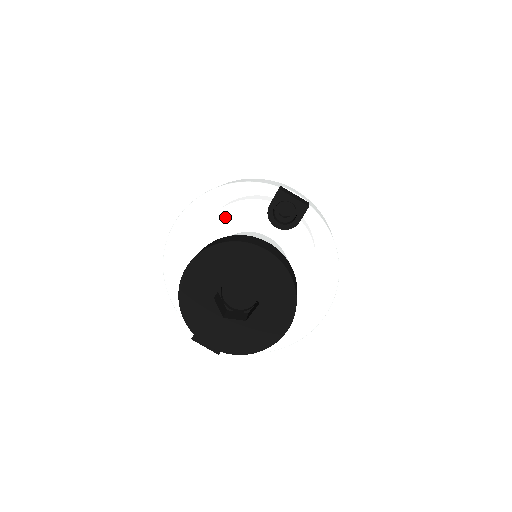
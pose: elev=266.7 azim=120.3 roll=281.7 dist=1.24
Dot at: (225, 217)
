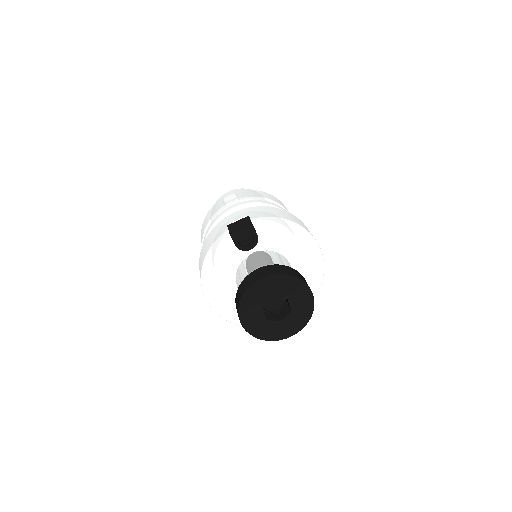
Dot at: (223, 270)
